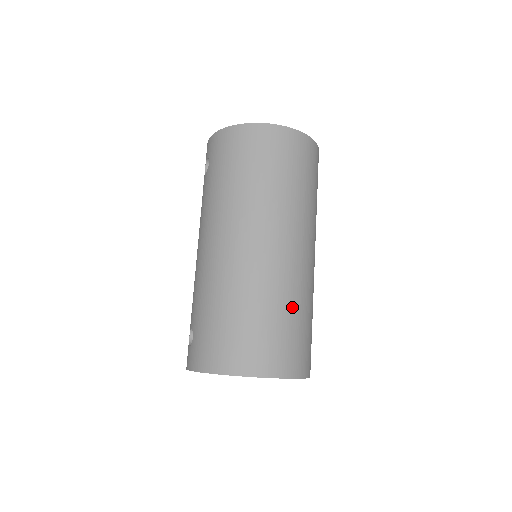
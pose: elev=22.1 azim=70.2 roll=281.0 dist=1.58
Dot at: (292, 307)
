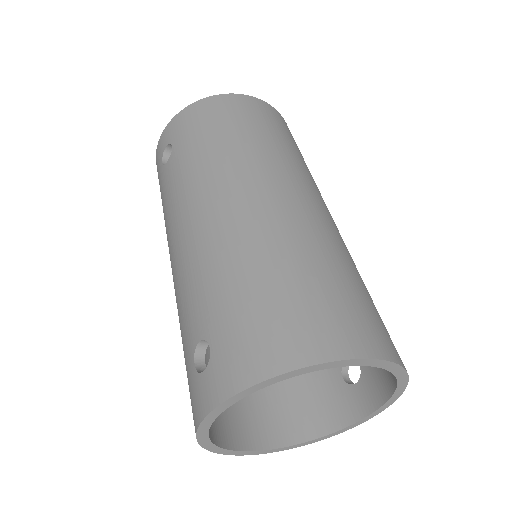
Dot at: (354, 270)
